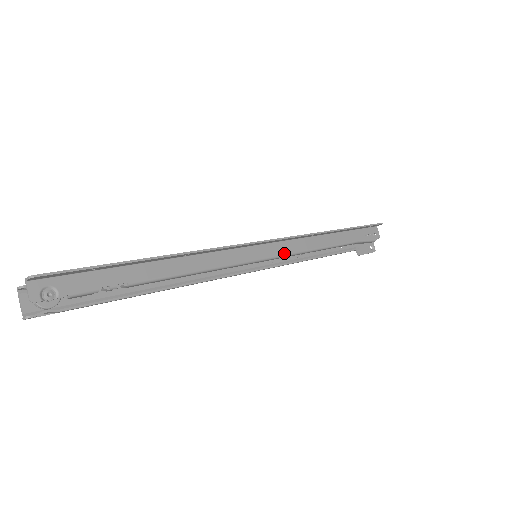
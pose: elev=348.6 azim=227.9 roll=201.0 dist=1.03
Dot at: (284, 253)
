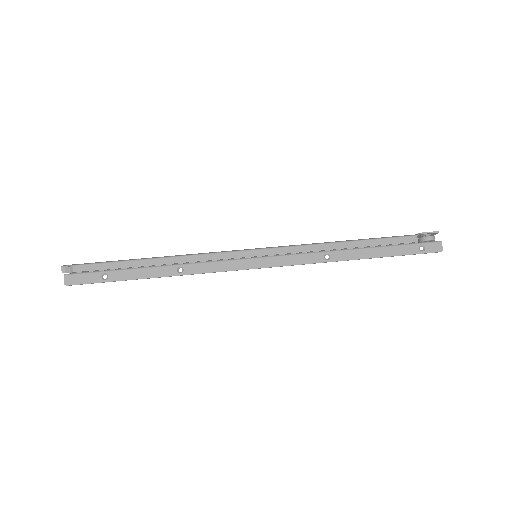
Dot at: occluded
